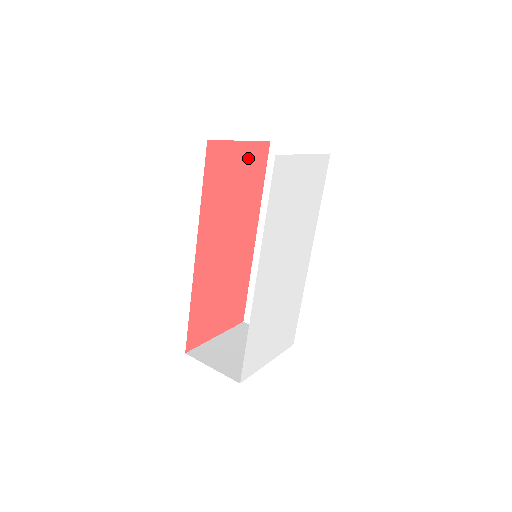
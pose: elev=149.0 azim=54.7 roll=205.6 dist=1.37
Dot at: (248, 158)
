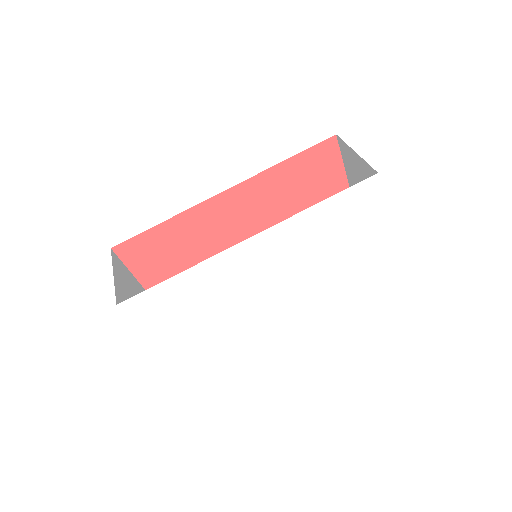
Dot at: occluded
